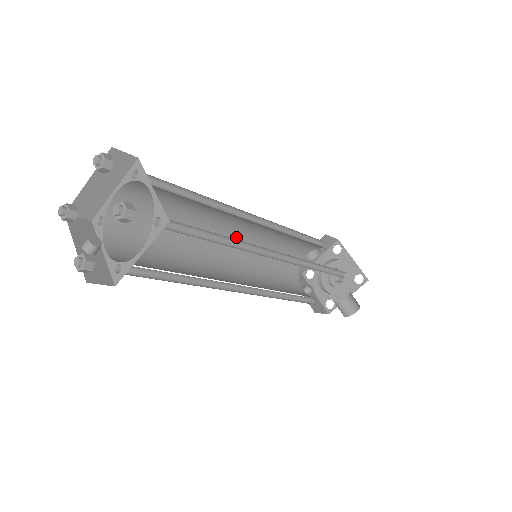
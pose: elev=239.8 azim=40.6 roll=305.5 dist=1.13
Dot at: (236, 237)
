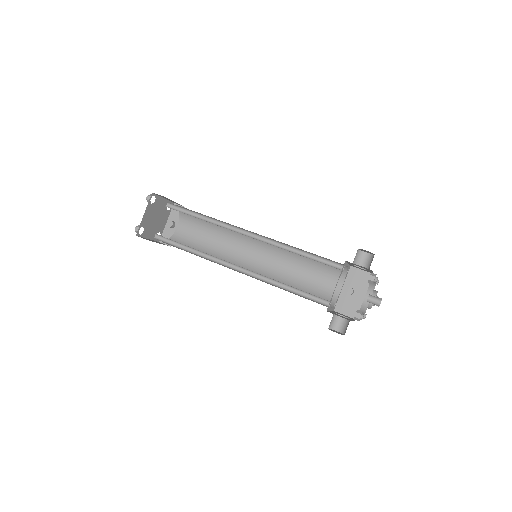
Dot at: (261, 235)
